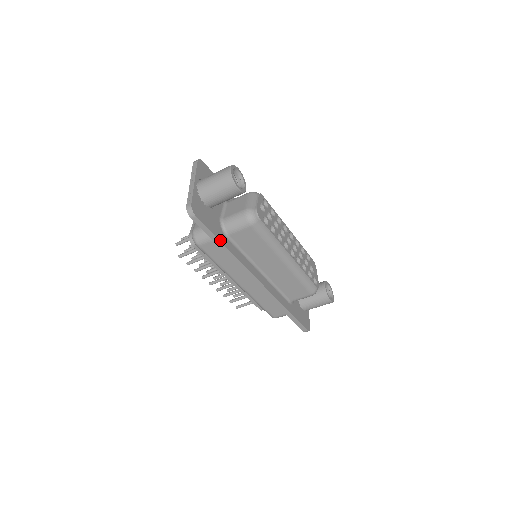
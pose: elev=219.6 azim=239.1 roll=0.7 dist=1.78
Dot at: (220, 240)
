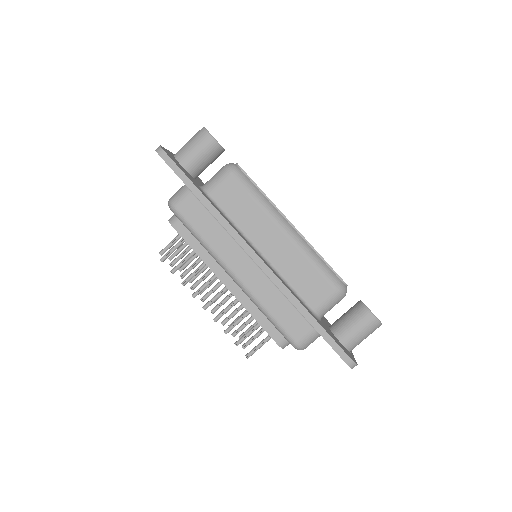
Dot at: (195, 185)
